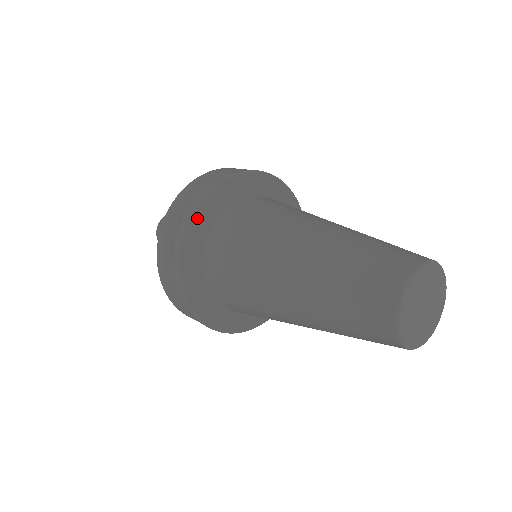
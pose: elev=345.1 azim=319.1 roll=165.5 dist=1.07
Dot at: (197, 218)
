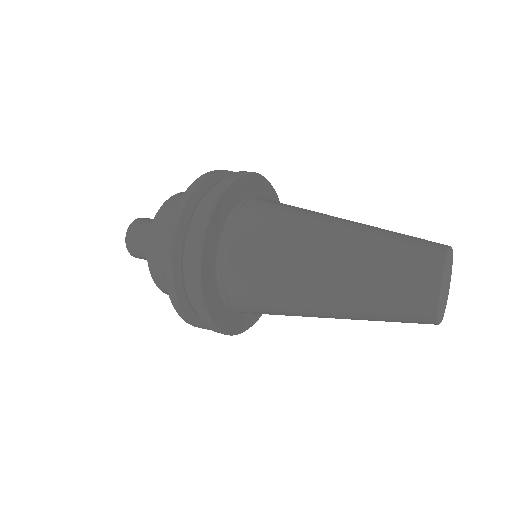
Dot at: (238, 183)
